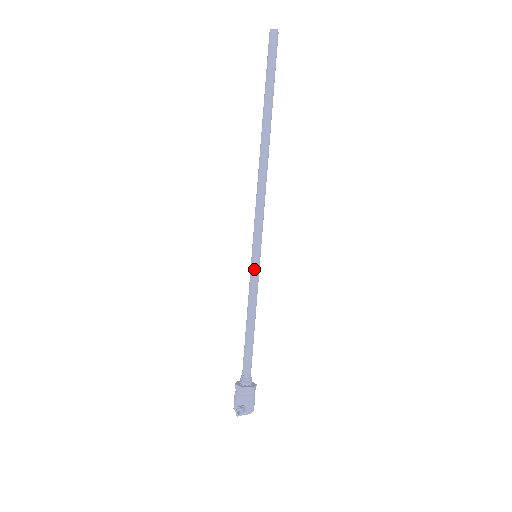
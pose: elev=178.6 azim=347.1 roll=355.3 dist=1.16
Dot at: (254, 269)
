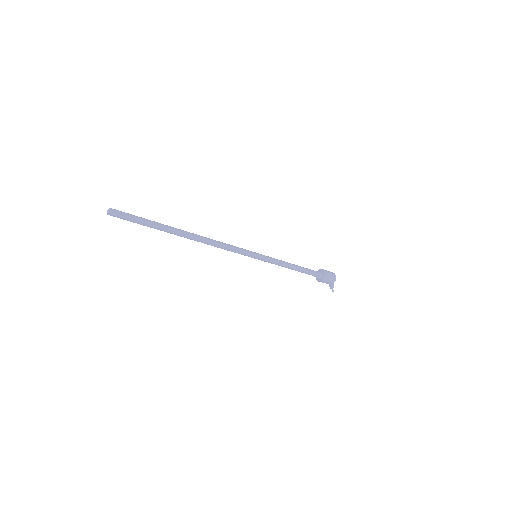
Dot at: (263, 260)
